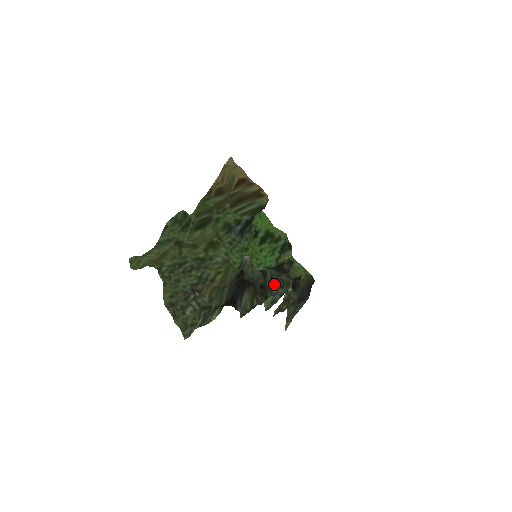
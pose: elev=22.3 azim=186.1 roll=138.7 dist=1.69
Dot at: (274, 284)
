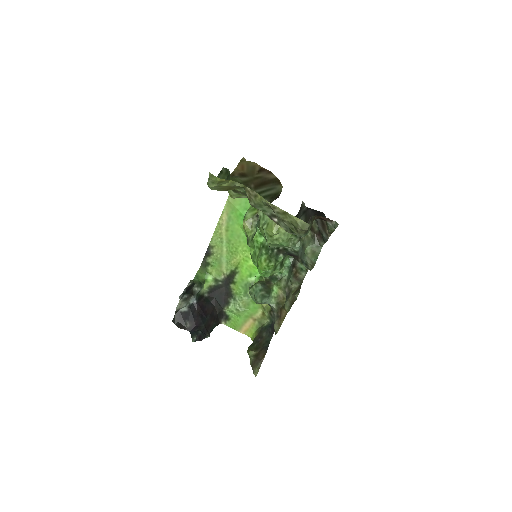
Dot at: occluded
